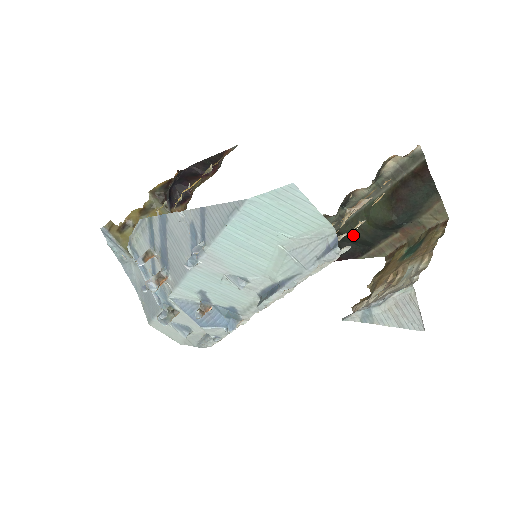
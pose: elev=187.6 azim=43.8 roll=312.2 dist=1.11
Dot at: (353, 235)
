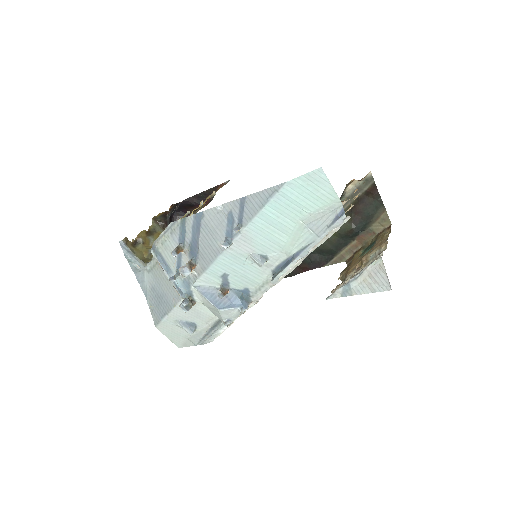
Dot at: (321, 246)
